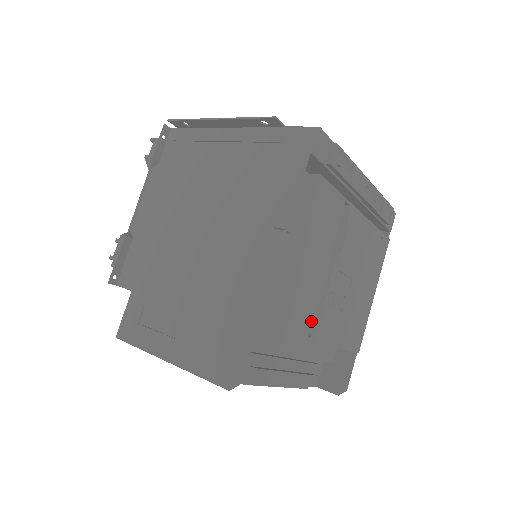
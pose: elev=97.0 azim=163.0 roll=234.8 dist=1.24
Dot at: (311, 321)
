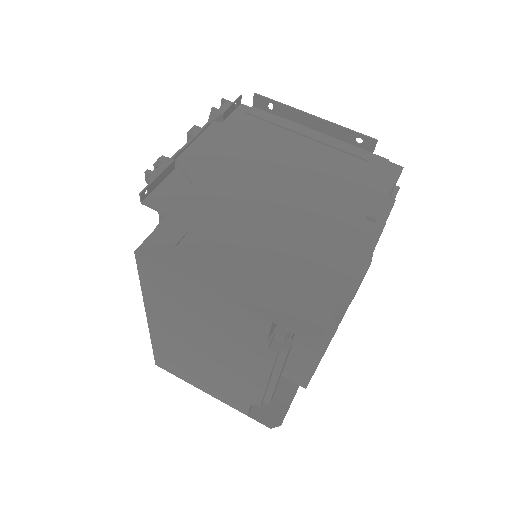
Dot at: occluded
